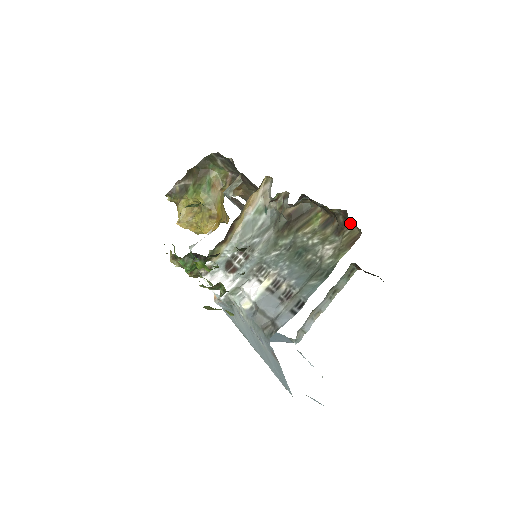
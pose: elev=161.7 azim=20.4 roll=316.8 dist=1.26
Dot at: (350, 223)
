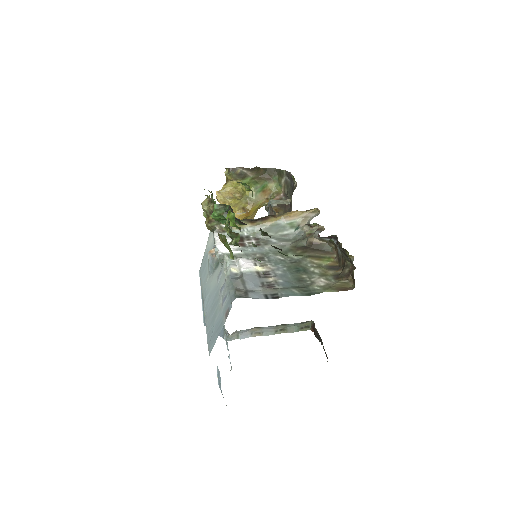
Dot at: (351, 277)
